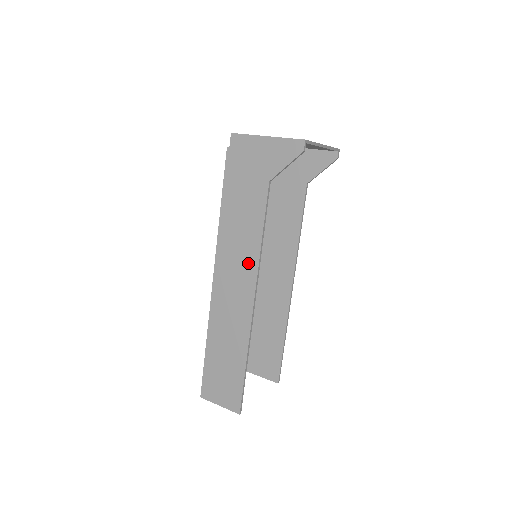
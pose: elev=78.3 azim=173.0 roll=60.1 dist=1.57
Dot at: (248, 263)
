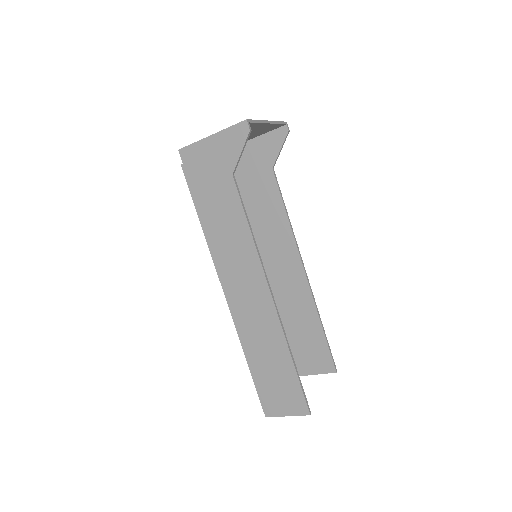
Dot at: (249, 262)
